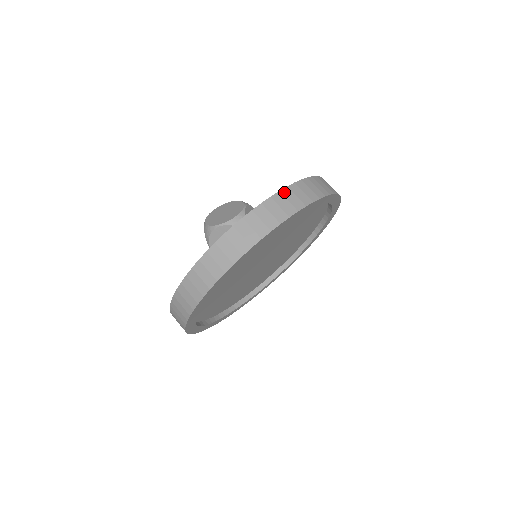
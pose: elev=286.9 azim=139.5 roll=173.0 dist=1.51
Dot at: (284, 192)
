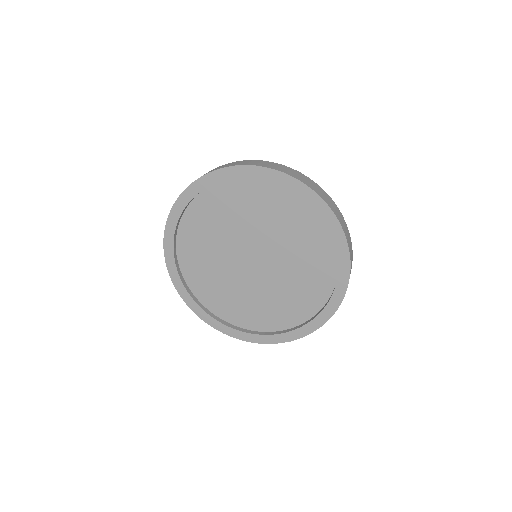
Dot at: (311, 180)
